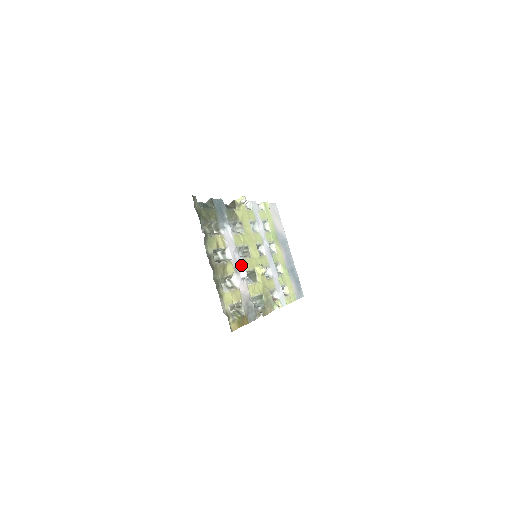
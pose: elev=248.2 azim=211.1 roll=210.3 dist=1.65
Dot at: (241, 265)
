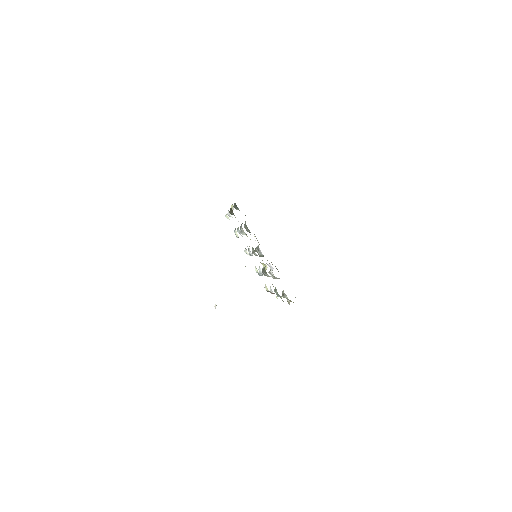
Dot at: occluded
